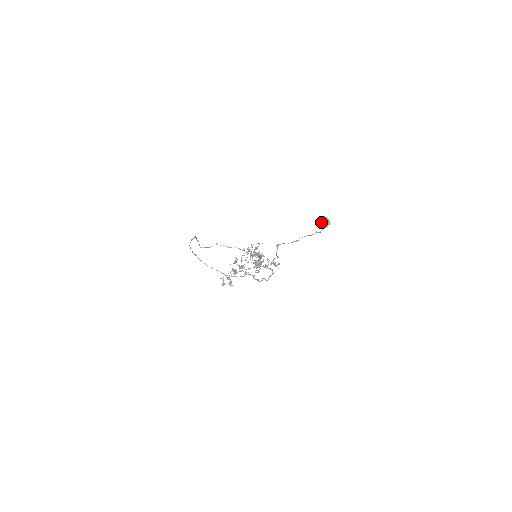
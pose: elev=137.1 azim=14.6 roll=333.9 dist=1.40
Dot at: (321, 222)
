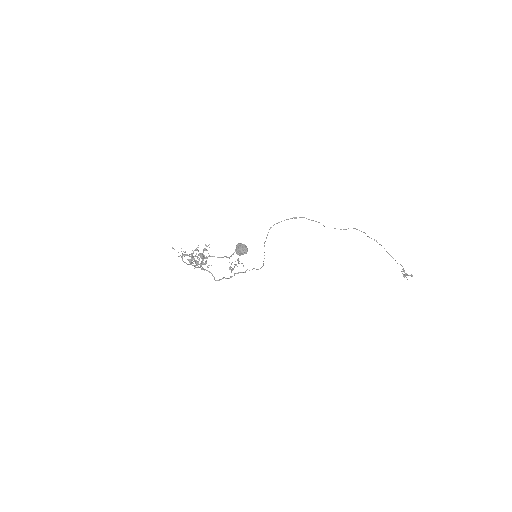
Dot at: (237, 248)
